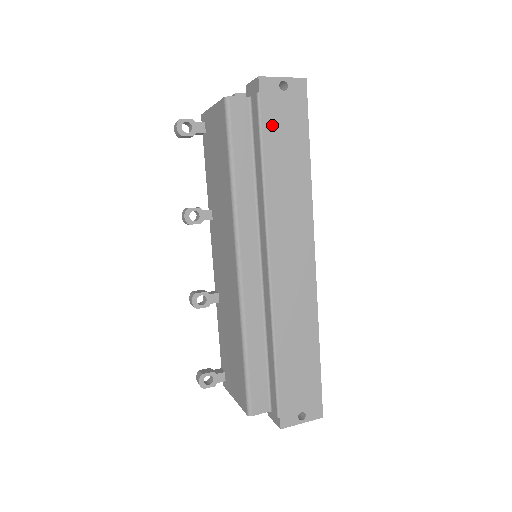
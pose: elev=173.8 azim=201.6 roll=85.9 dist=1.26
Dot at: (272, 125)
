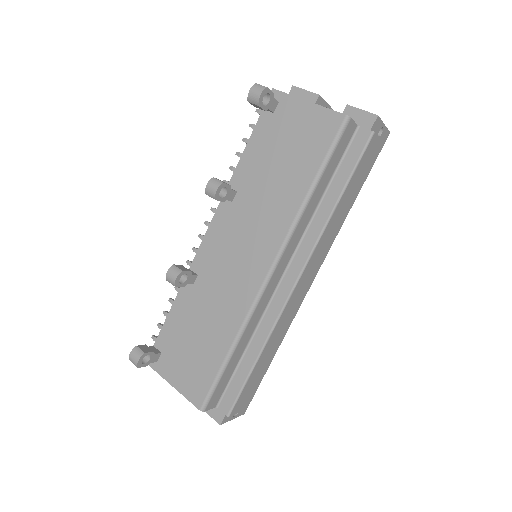
Dot at: (363, 164)
